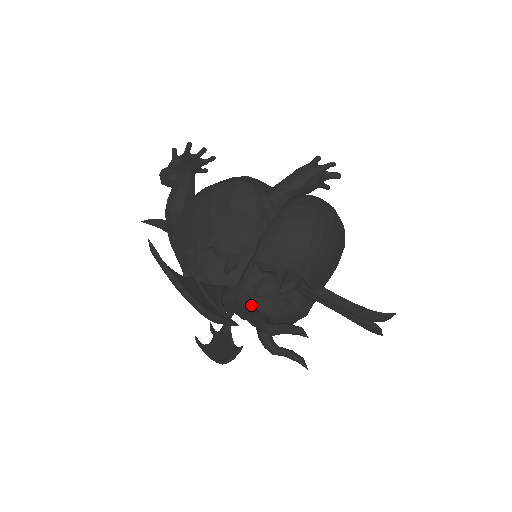
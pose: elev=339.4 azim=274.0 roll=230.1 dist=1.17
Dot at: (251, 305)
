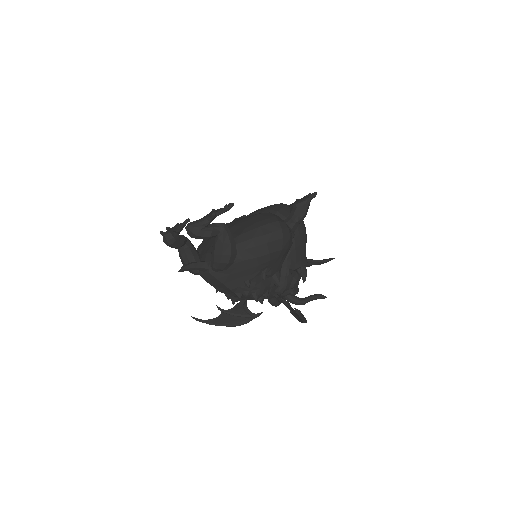
Dot at: (287, 294)
